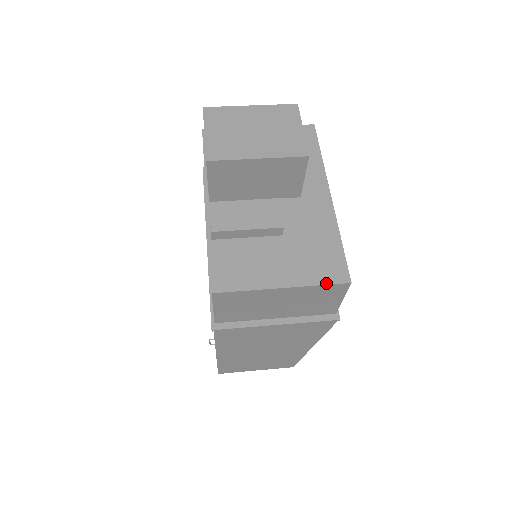
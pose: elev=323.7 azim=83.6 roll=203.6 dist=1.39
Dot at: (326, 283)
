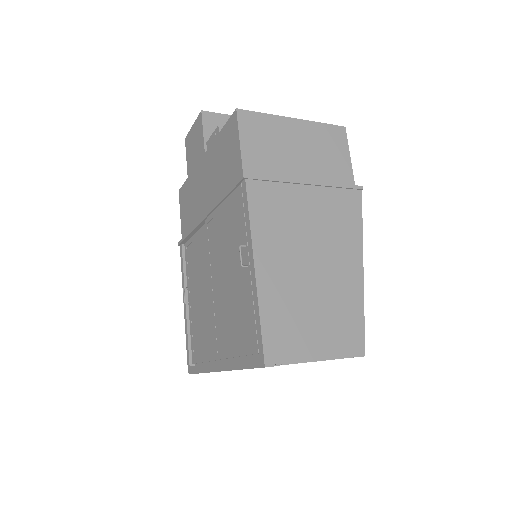
Dot at: (326, 124)
